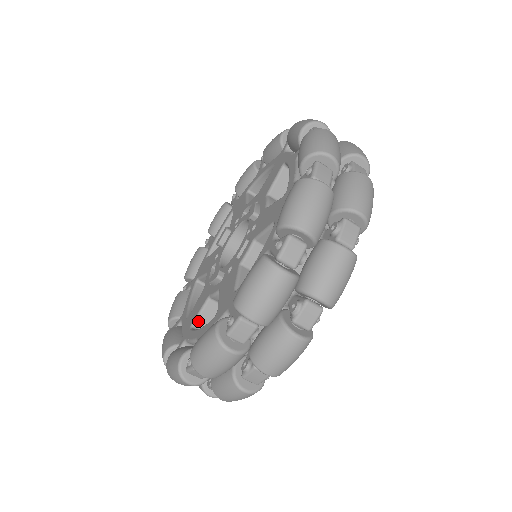
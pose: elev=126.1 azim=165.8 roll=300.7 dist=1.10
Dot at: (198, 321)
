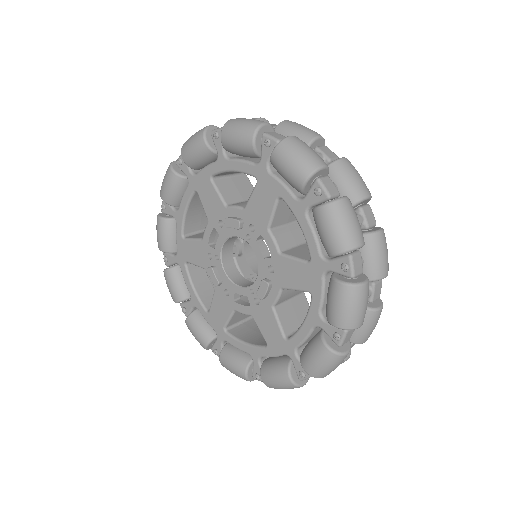
Dot at: (284, 330)
